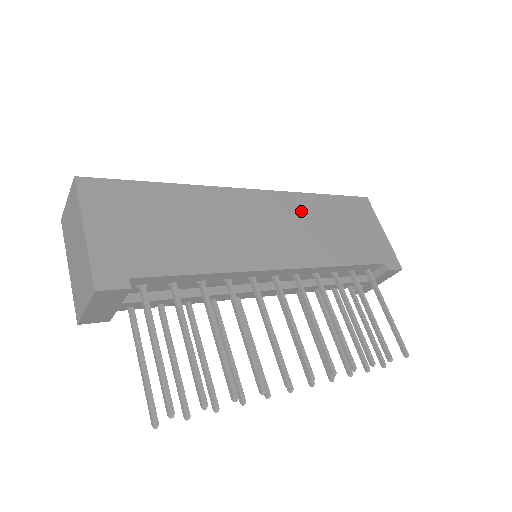
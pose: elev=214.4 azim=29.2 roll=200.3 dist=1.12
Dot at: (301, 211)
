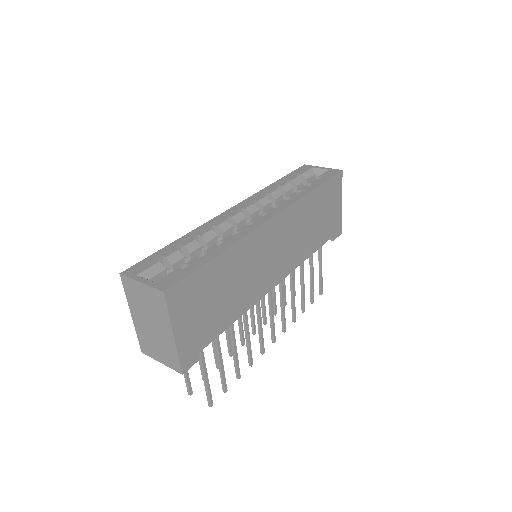
Dot at: (298, 219)
